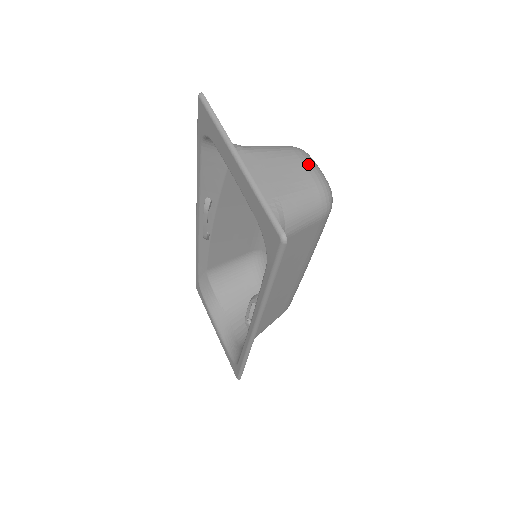
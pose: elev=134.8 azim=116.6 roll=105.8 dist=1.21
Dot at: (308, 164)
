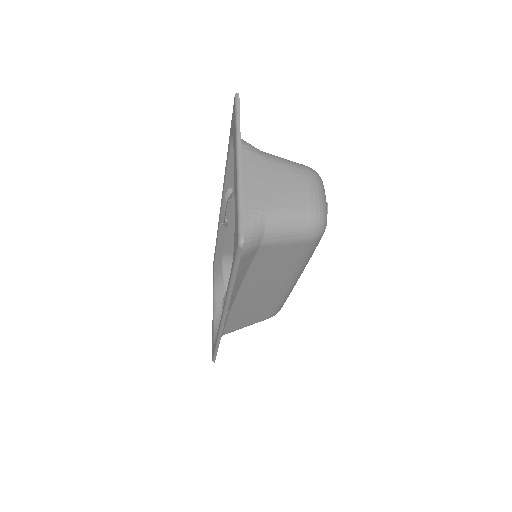
Dot at: (313, 188)
